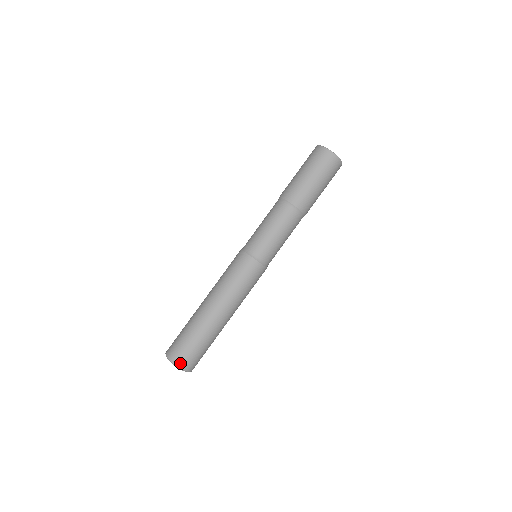
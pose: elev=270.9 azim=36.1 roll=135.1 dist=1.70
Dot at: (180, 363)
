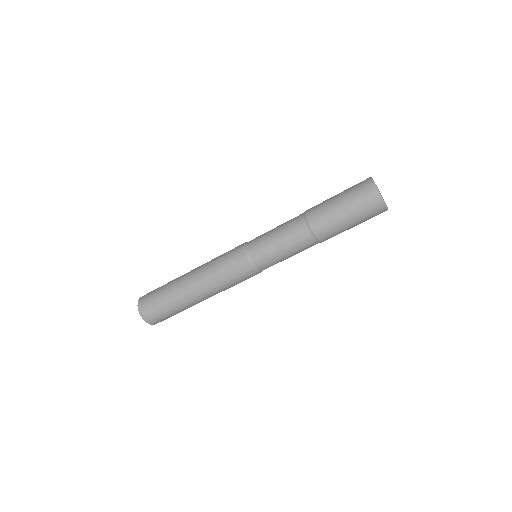
Dot at: (147, 318)
